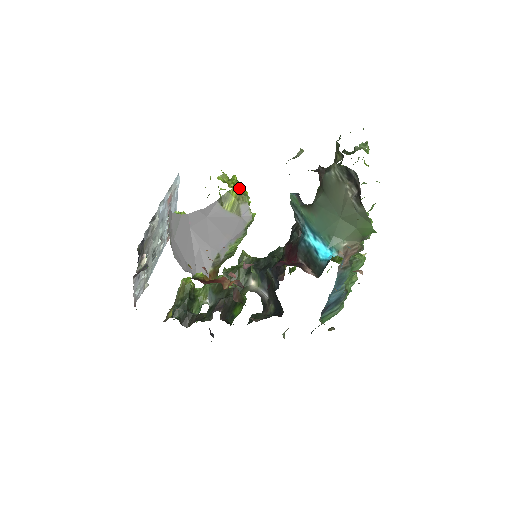
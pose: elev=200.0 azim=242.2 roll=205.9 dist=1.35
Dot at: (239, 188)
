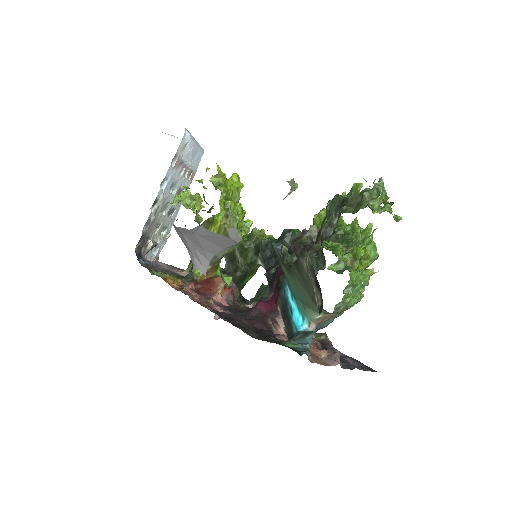
Dot at: (227, 207)
